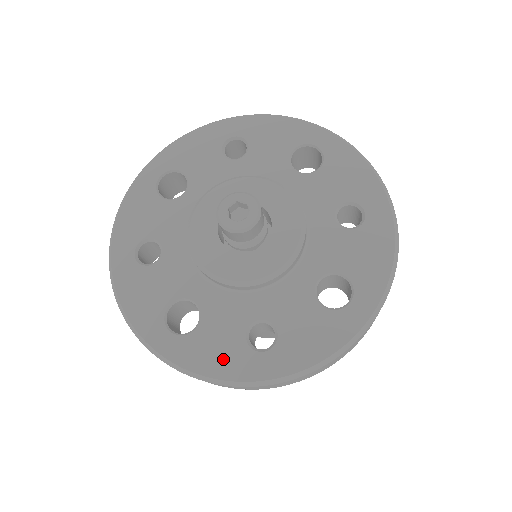
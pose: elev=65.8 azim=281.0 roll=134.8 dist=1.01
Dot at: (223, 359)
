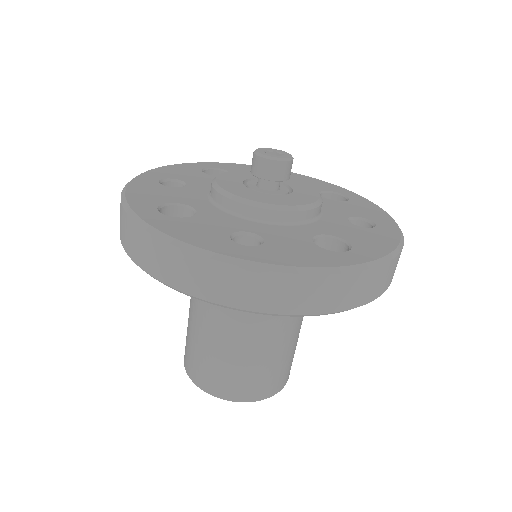
Dot at: (199, 236)
